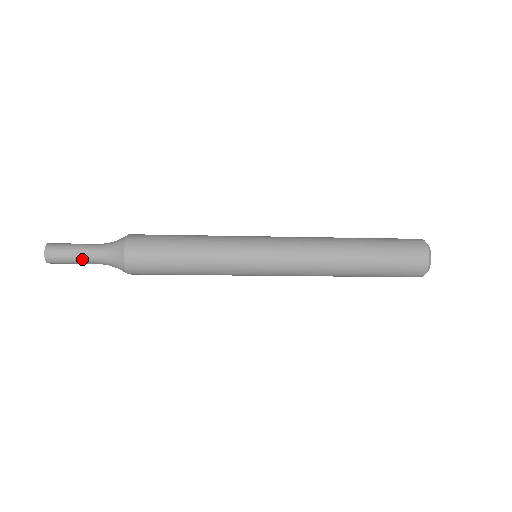
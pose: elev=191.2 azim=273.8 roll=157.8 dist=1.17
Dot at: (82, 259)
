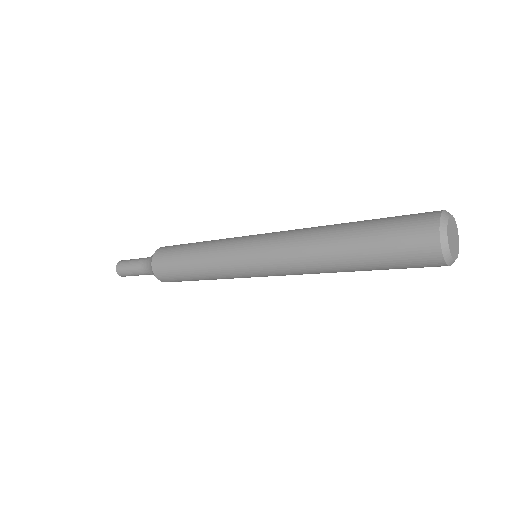
Dot at: occluded
